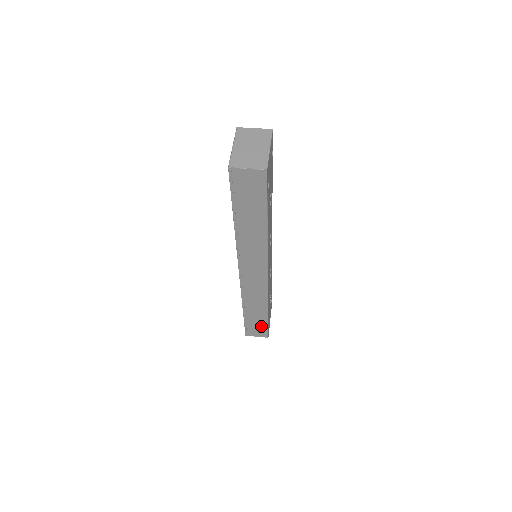
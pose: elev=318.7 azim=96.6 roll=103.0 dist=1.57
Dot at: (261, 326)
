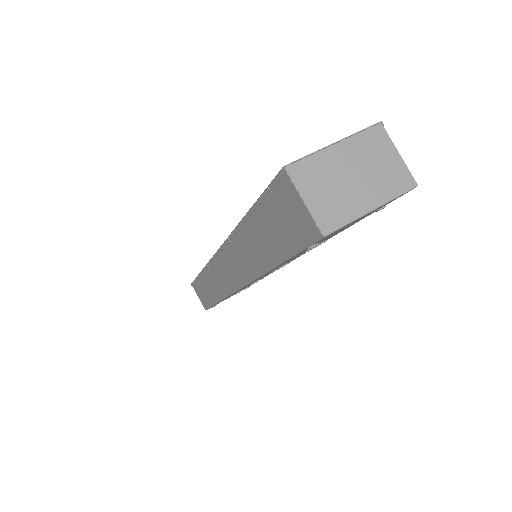
Dot at: (206, 299)
